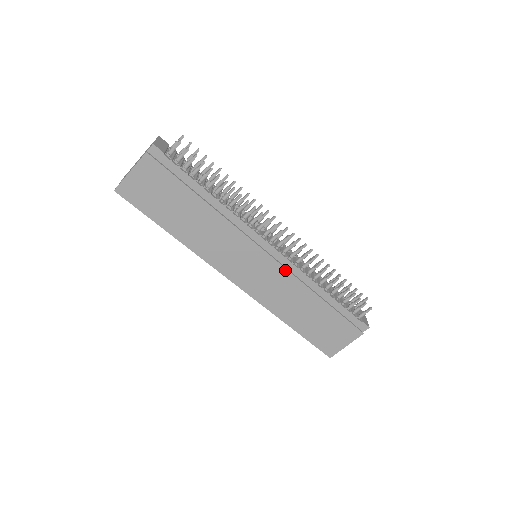
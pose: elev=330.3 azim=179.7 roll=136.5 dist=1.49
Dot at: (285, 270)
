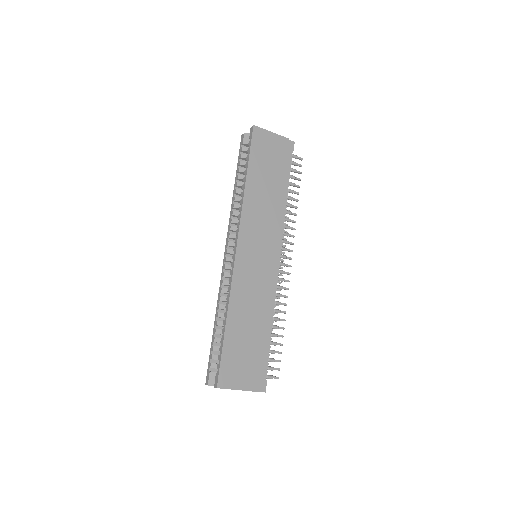
Dot at: (271, 280)
